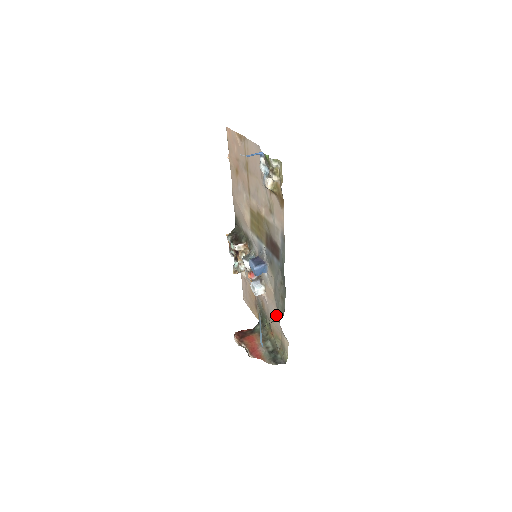
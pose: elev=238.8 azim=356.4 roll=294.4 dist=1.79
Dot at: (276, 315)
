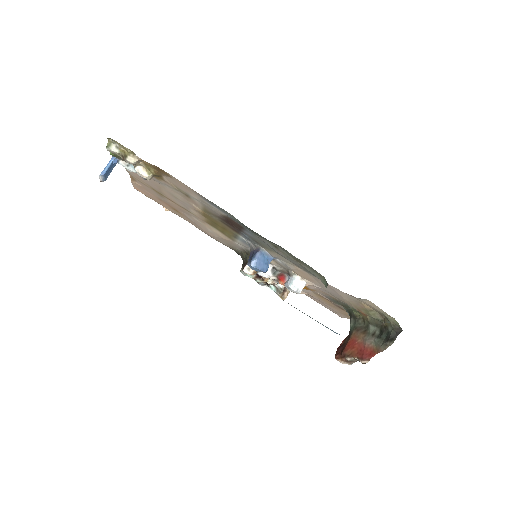
Dot at: (332, 288)
